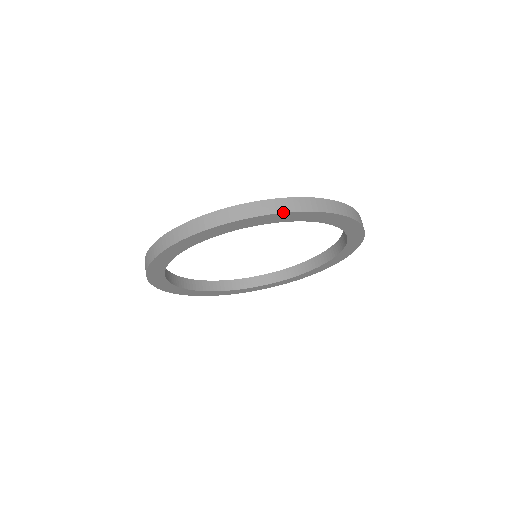
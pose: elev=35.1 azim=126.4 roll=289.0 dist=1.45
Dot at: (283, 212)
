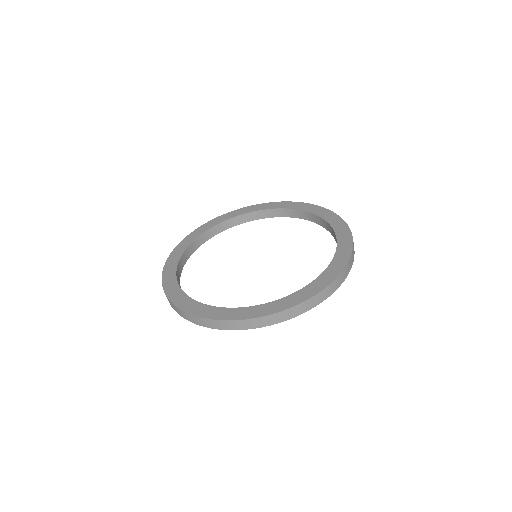
Dot at: occluded
